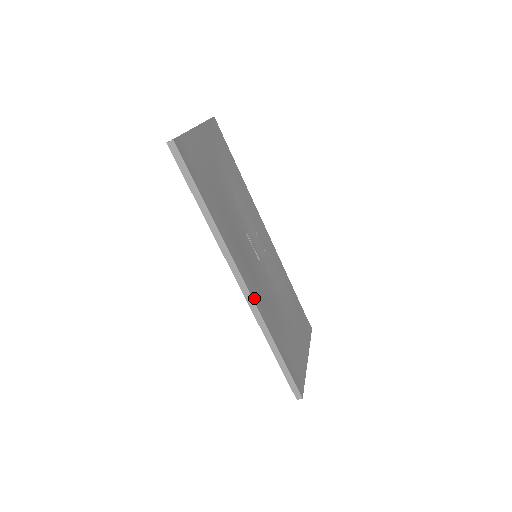
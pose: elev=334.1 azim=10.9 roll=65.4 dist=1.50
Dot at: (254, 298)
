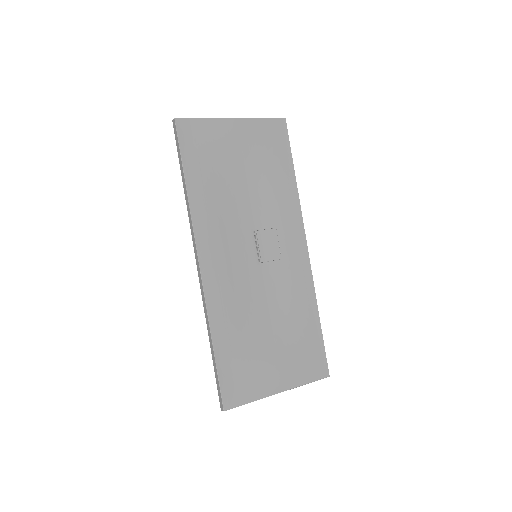
Dot at: (206, 283)
